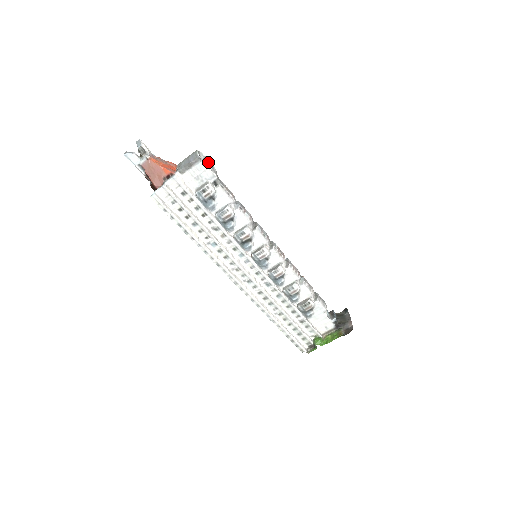
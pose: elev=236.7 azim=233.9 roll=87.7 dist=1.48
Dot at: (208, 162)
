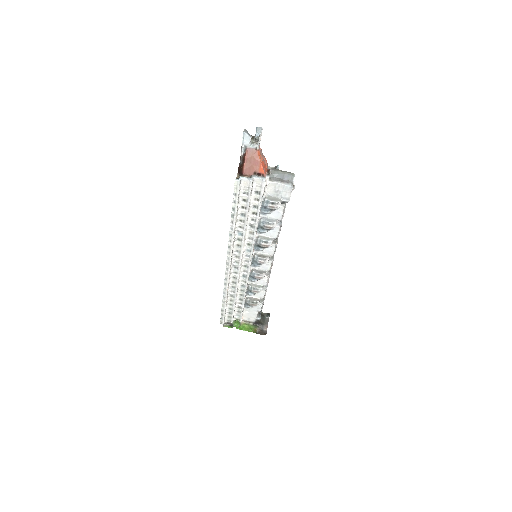
Dot at: (294, 187)
